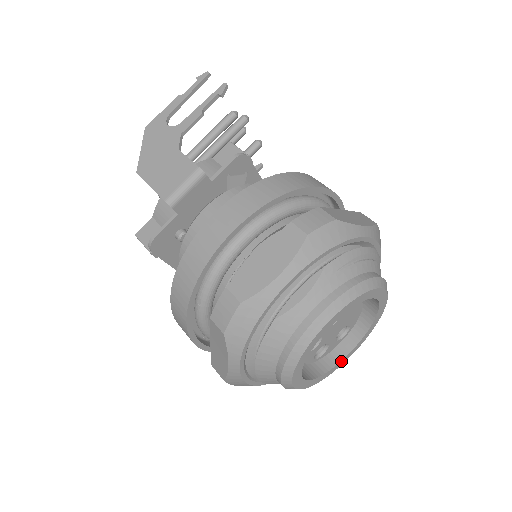
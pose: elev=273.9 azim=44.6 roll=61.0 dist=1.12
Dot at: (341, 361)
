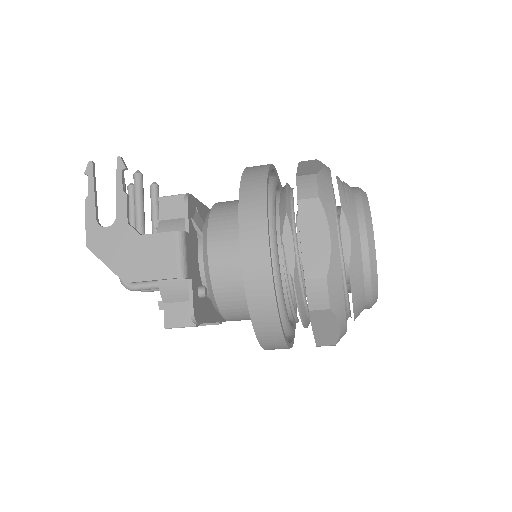
Dot at: occluded
